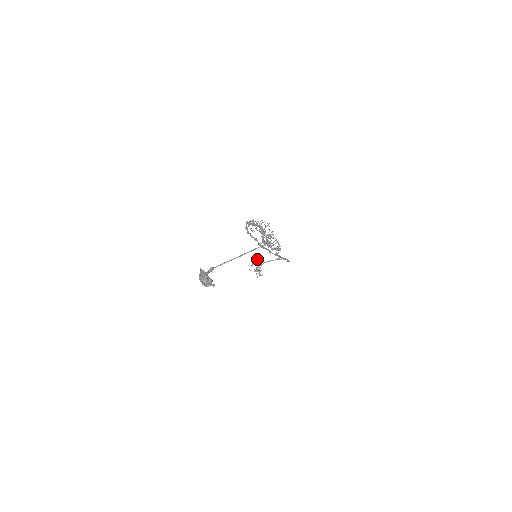
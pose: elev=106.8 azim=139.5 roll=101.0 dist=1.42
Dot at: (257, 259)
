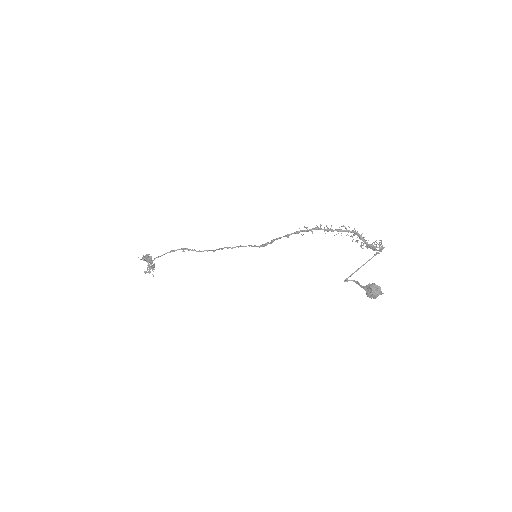
Dot at: (148, 256)
